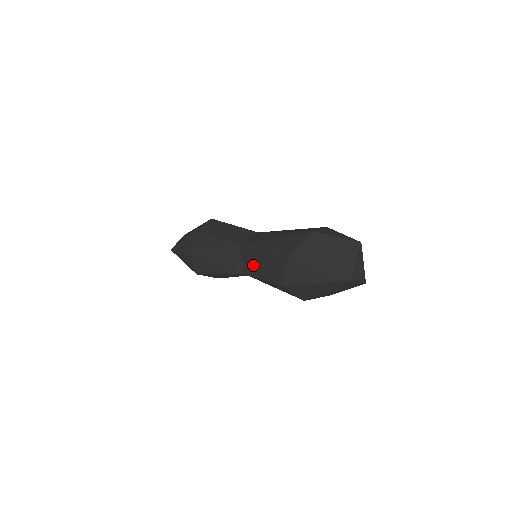
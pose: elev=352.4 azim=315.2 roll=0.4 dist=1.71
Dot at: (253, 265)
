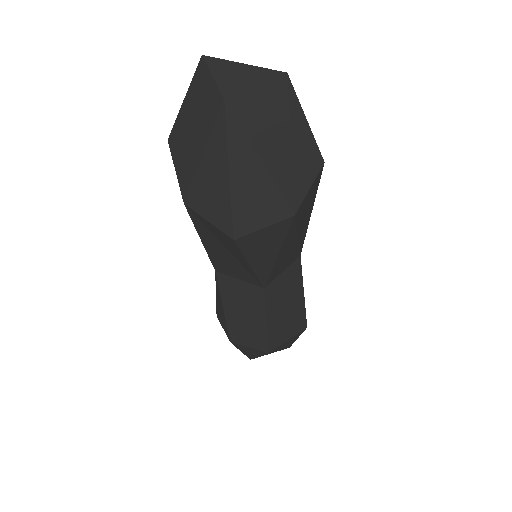
Dot at: (238, 268)
